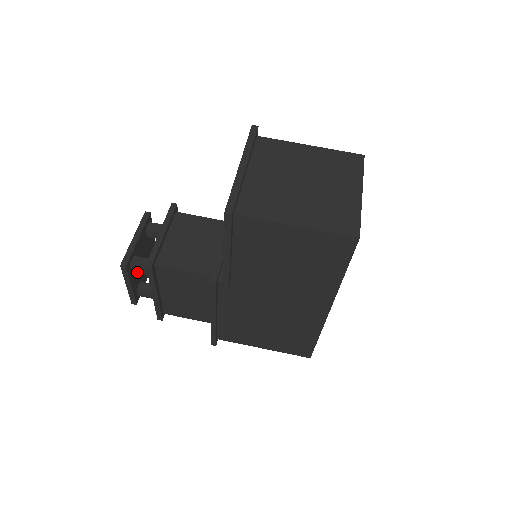
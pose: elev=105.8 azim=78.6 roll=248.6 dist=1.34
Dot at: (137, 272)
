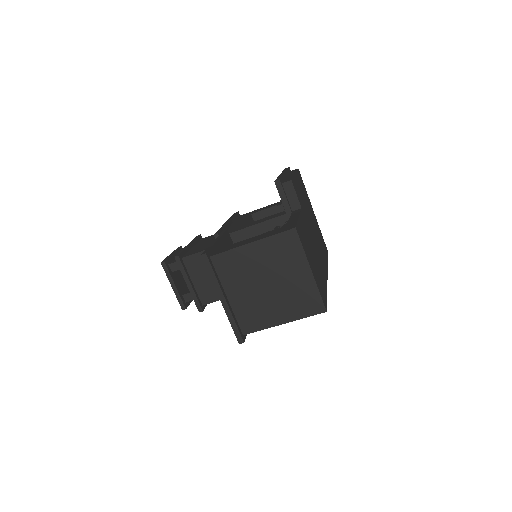
Dot at: occluded
